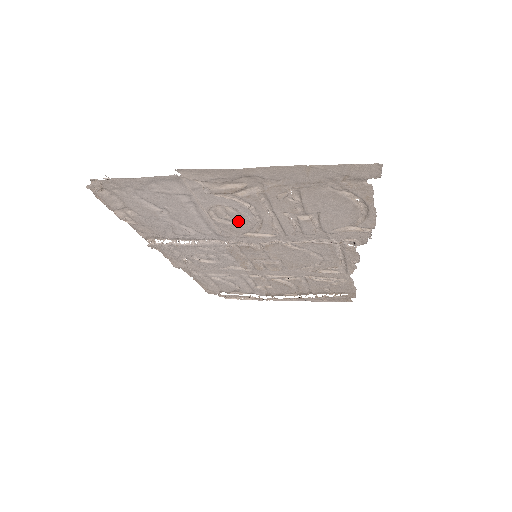
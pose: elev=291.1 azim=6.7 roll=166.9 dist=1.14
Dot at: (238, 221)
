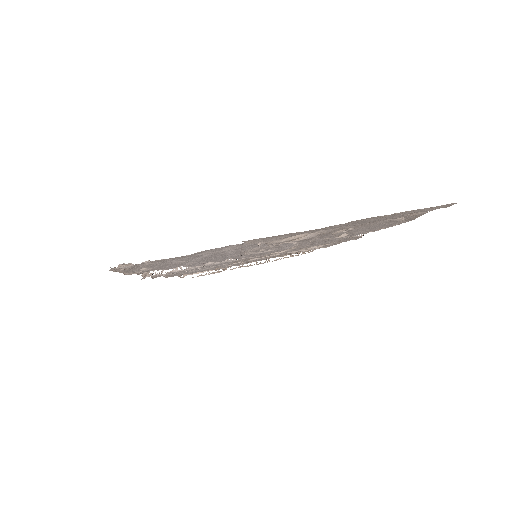
Dot at: (271, 250)
